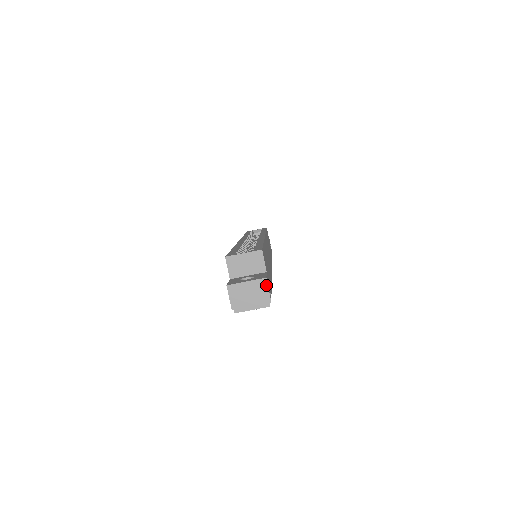
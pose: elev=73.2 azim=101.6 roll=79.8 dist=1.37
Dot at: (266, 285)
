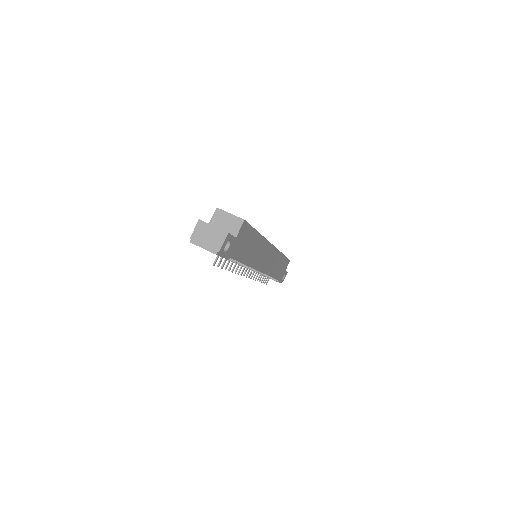
Dot at: (224, 238)
